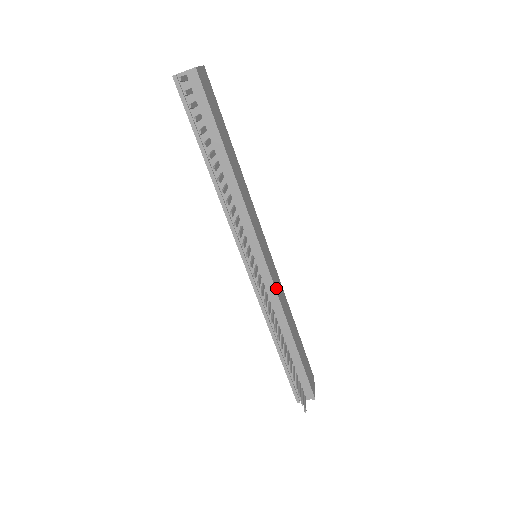
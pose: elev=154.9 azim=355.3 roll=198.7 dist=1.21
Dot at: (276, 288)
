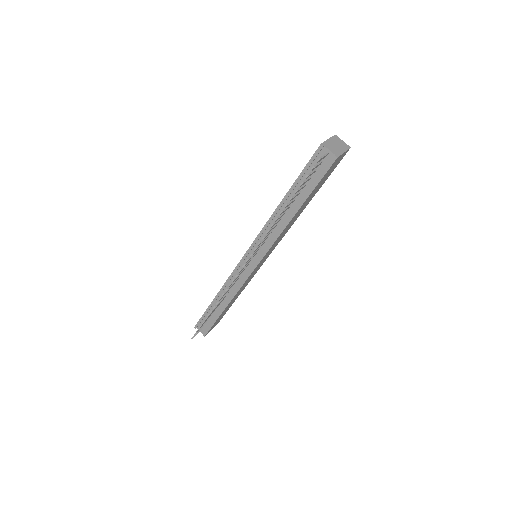
Dot at: (246, 281)
